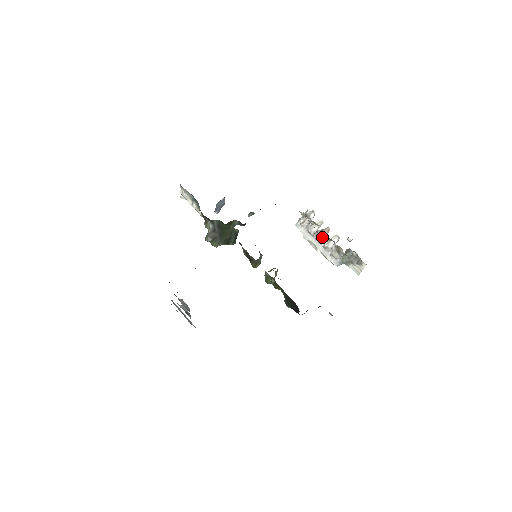
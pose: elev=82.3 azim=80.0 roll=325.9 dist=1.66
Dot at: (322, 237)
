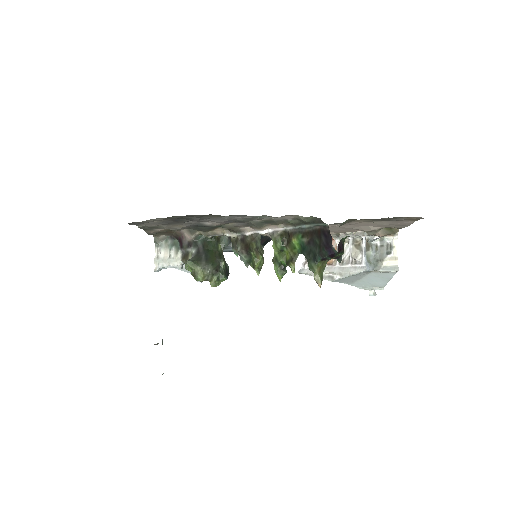
Dot at: occluded
